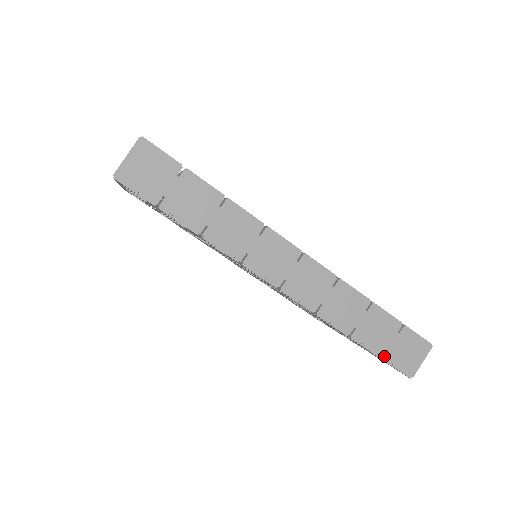
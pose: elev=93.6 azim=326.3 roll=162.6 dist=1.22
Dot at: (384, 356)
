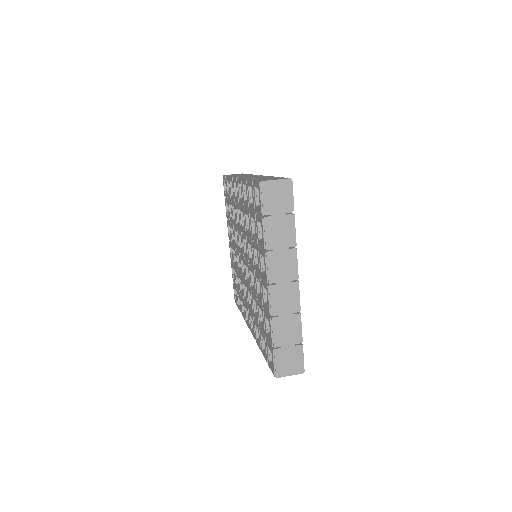
Dot at: occluded
